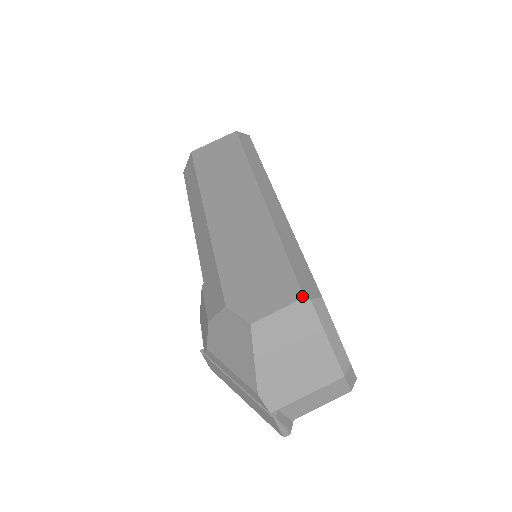
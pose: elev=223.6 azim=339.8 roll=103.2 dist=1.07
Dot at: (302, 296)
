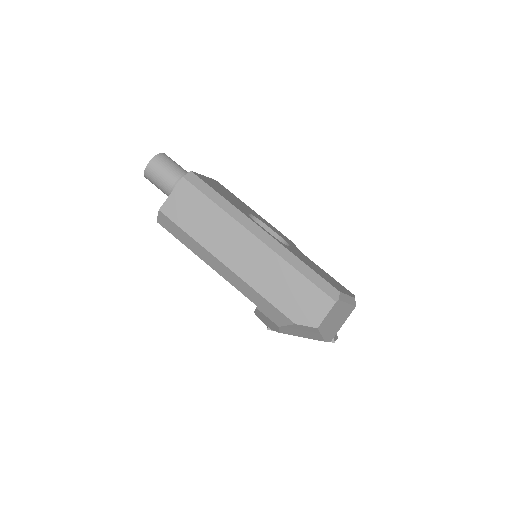
Dot at: (335, 302)
